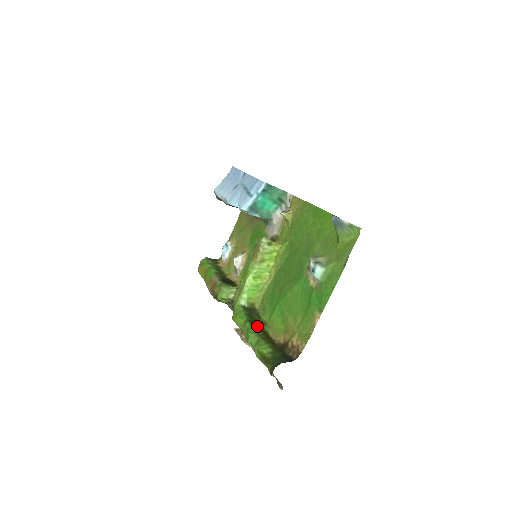
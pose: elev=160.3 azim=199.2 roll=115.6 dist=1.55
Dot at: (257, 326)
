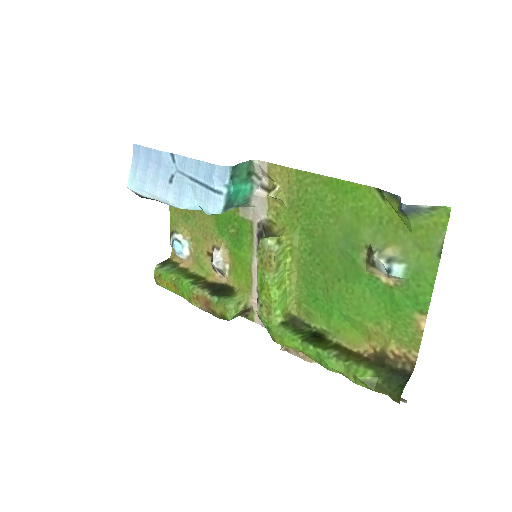
Dot at: (322, 343)
